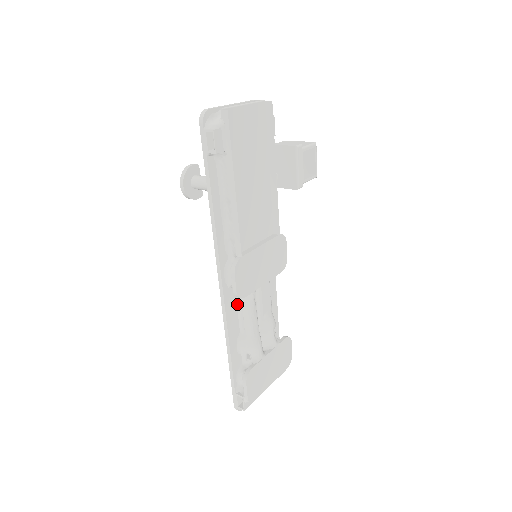
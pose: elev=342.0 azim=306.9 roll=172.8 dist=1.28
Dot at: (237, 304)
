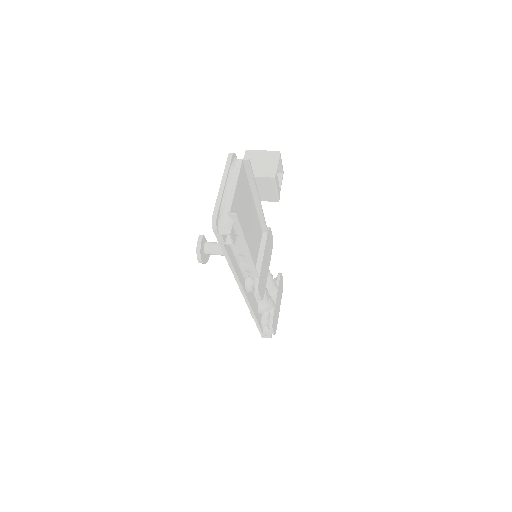
Dot at: (254, 293)
